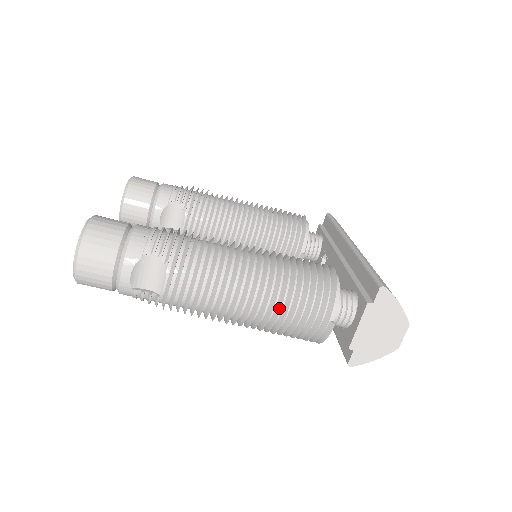
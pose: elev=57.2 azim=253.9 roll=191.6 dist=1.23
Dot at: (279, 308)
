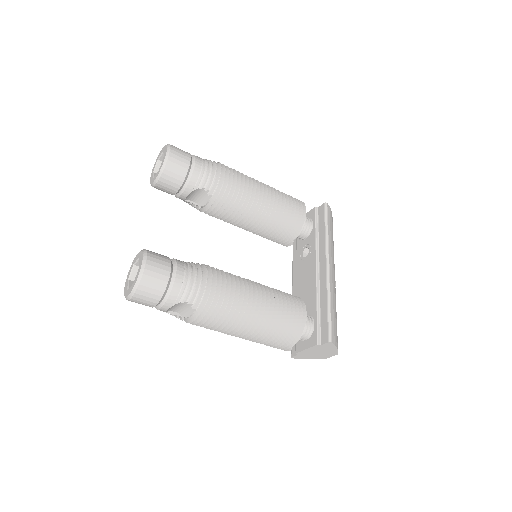
Dot at: (260, 339)
